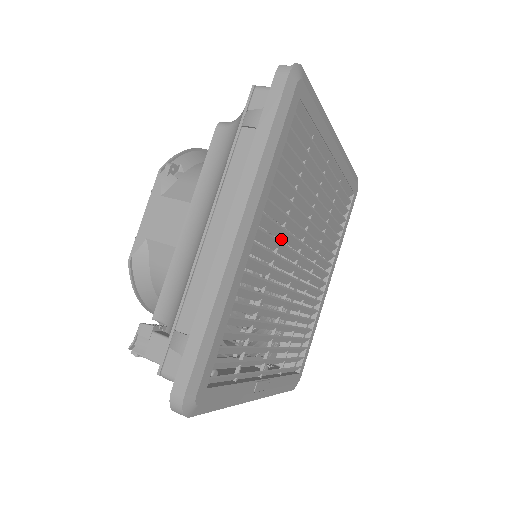
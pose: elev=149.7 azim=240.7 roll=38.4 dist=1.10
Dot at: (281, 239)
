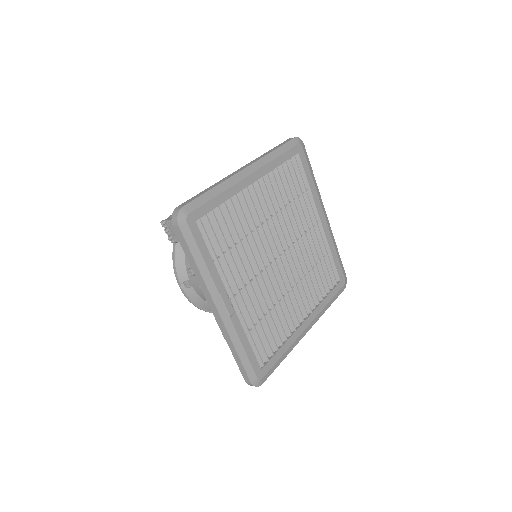
Dot at: (271, 217)
